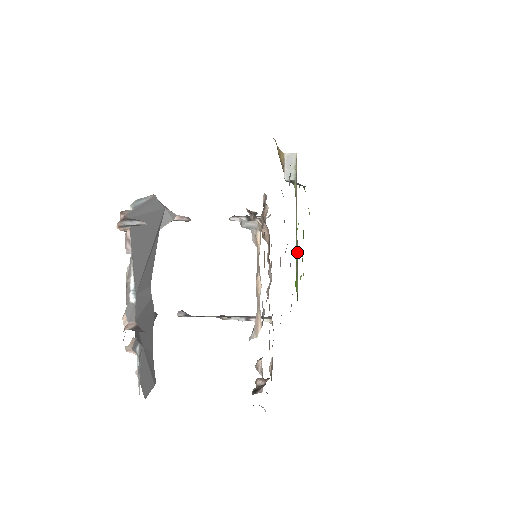
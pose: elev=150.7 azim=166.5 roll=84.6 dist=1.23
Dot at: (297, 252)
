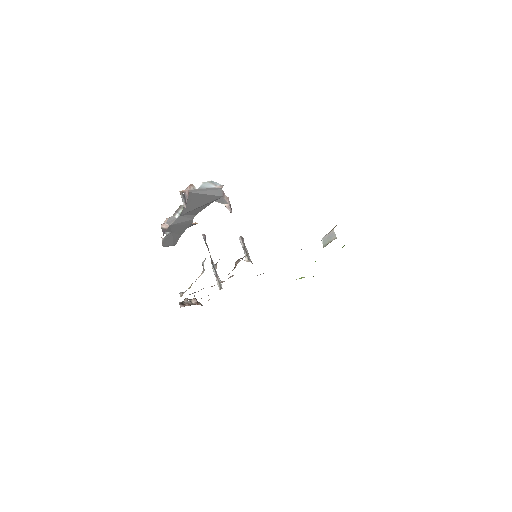
Dot at: occluded
